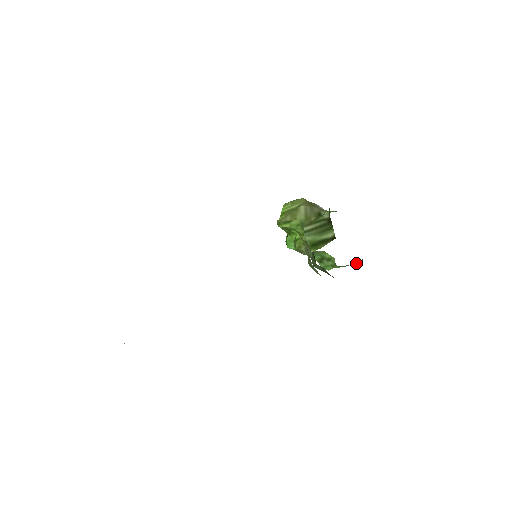
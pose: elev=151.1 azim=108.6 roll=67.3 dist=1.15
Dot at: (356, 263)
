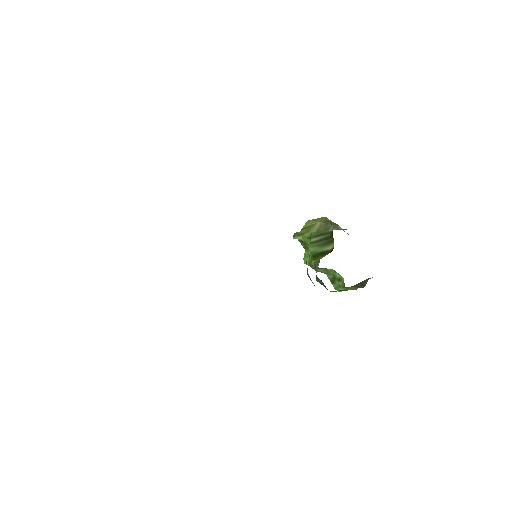
Dot at: (359, 284)
